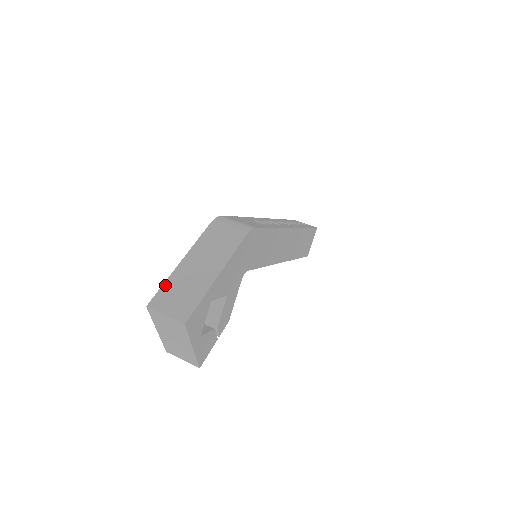
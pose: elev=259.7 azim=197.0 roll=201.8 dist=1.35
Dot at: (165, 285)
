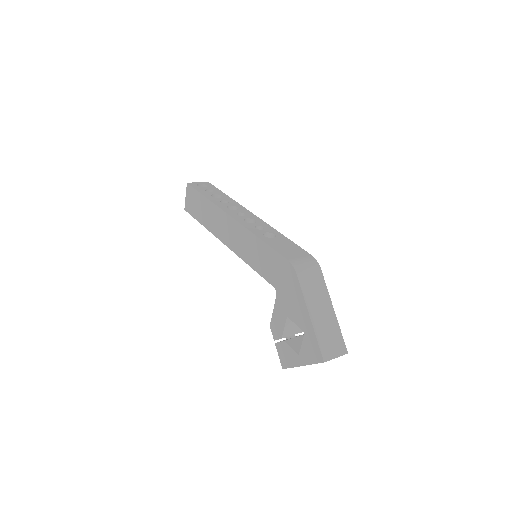
Dot at: (319, 340)
